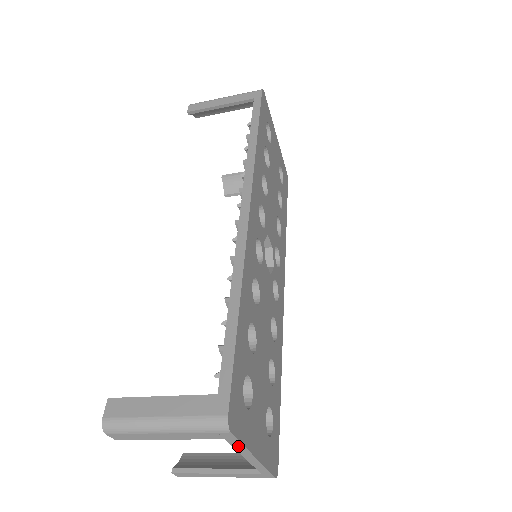
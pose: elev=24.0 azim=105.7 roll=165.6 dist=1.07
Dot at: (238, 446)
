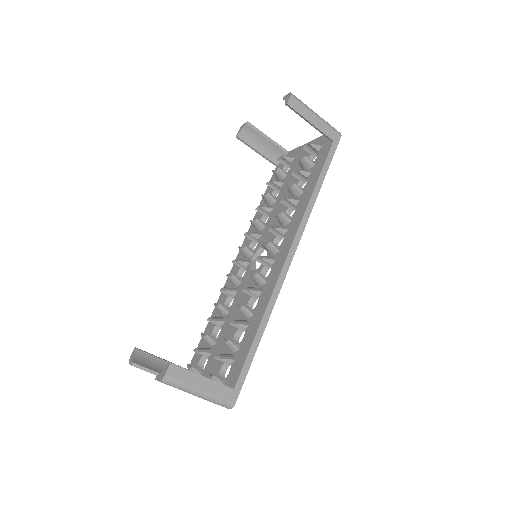
Dot at: occluded
